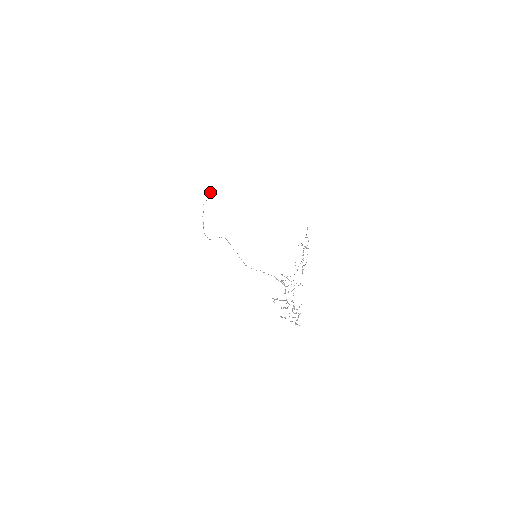
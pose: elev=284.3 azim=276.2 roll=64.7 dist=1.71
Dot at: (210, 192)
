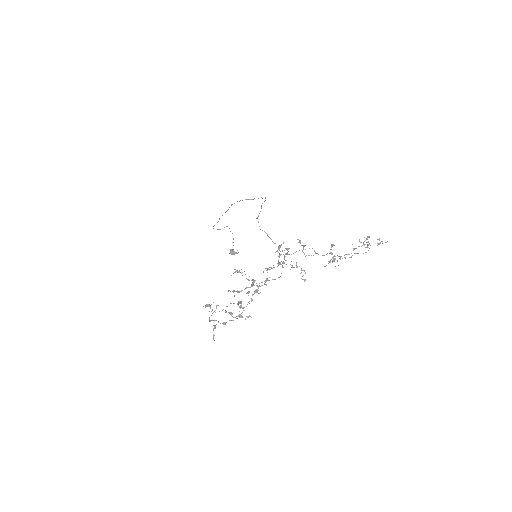
Dot at: occluded
